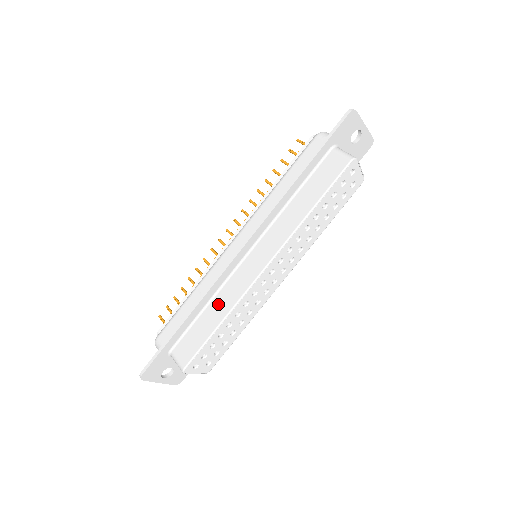
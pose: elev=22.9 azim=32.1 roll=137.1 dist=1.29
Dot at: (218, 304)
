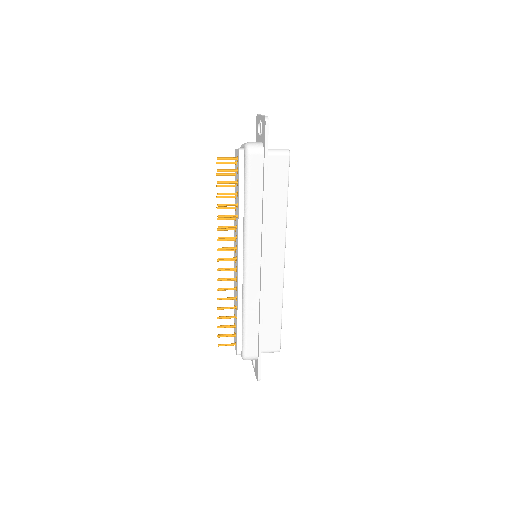
Dot at: (270, 304)
